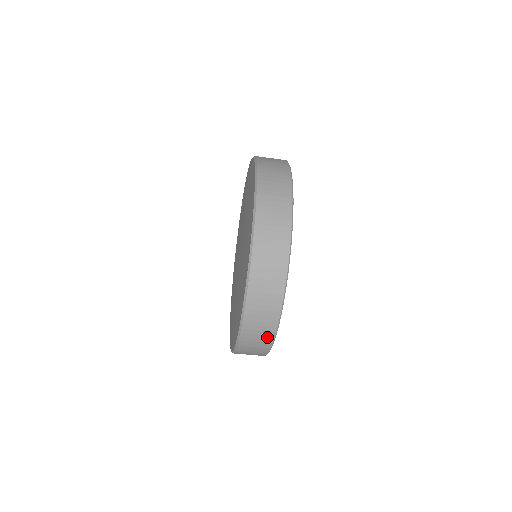
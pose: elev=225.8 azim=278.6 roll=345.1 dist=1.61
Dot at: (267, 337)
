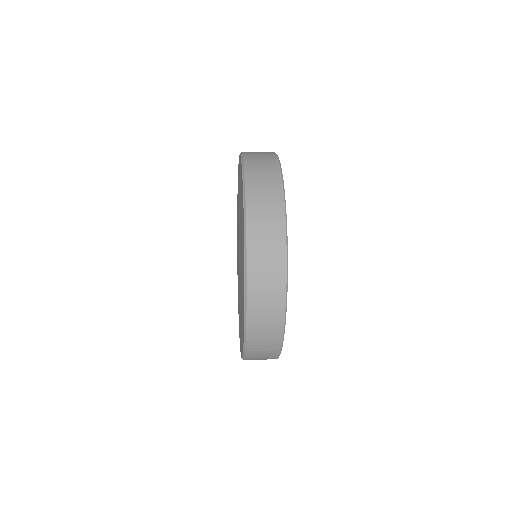
Dot at: occluded
